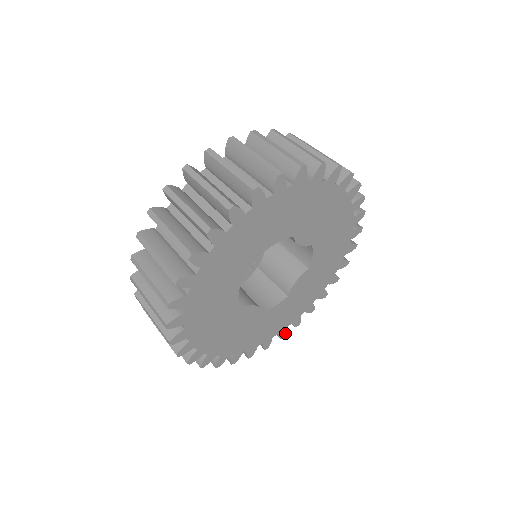
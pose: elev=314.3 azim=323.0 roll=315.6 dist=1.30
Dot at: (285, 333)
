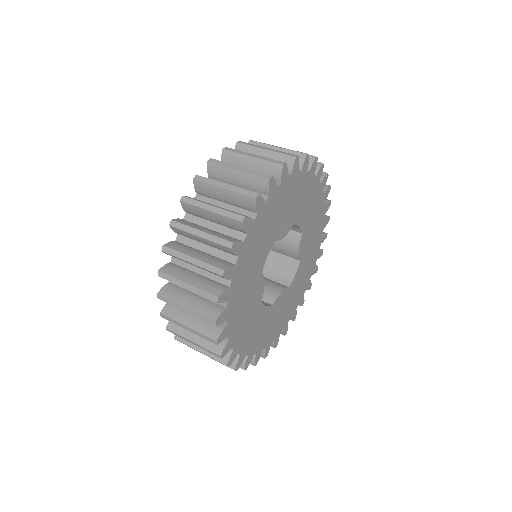
Dot at: occluded
